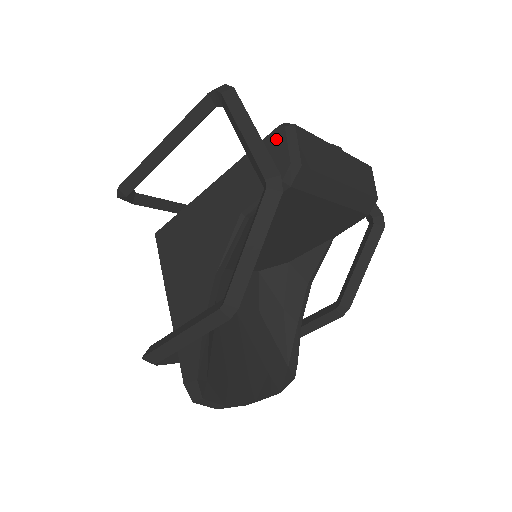
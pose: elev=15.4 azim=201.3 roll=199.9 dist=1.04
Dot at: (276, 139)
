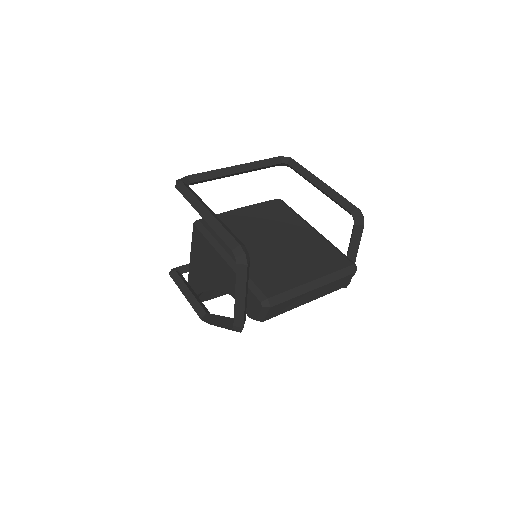
Dot at: (257, 304)
